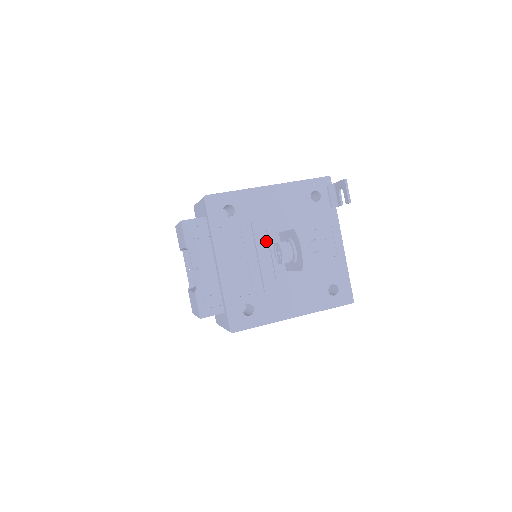
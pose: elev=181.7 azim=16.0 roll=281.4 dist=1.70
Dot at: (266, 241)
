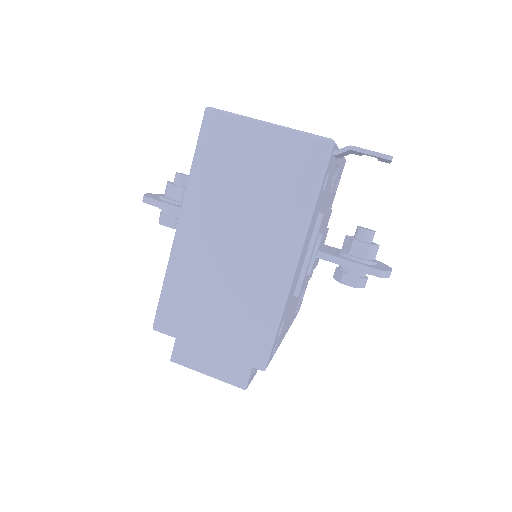
Dot at: (307, 275)
